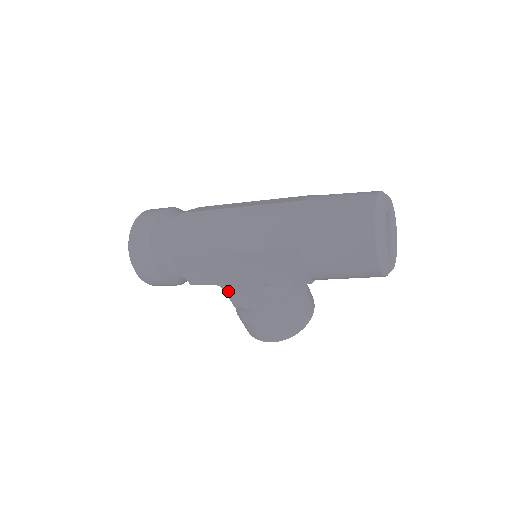
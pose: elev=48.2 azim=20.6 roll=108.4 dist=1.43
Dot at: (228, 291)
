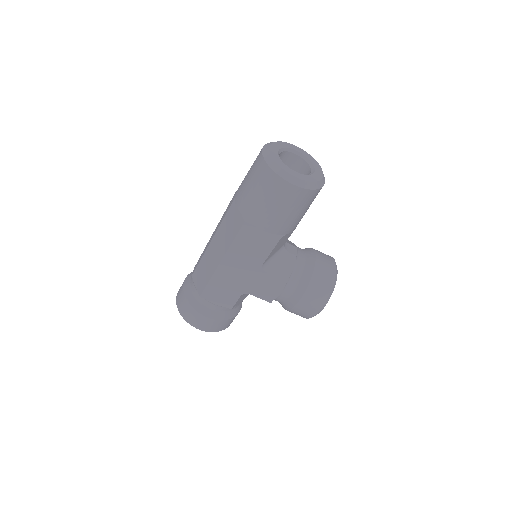
Dot at: (253, 293)
